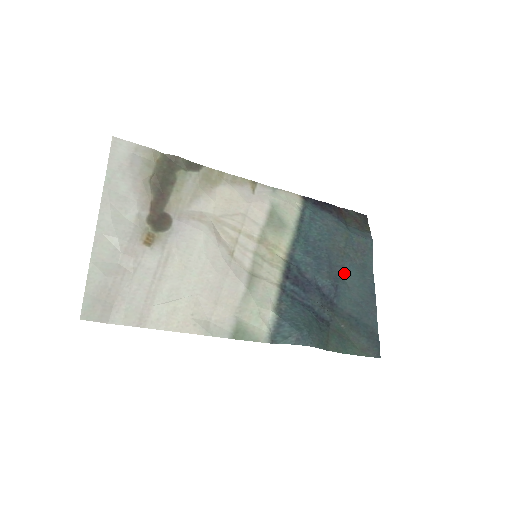
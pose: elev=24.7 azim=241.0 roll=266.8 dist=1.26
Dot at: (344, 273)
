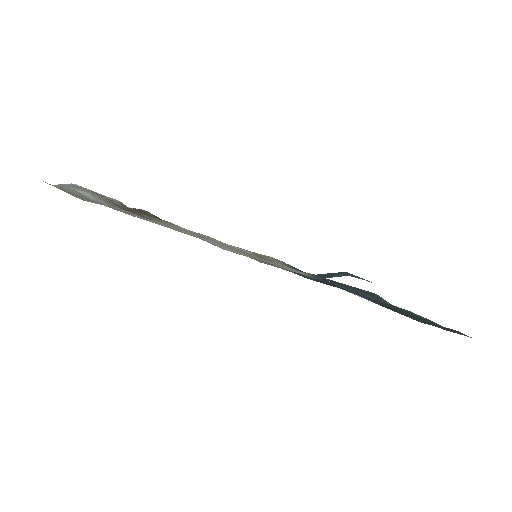
Dot at: occluded
